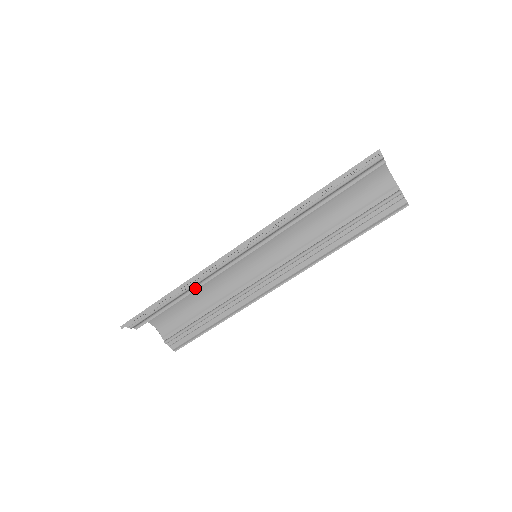
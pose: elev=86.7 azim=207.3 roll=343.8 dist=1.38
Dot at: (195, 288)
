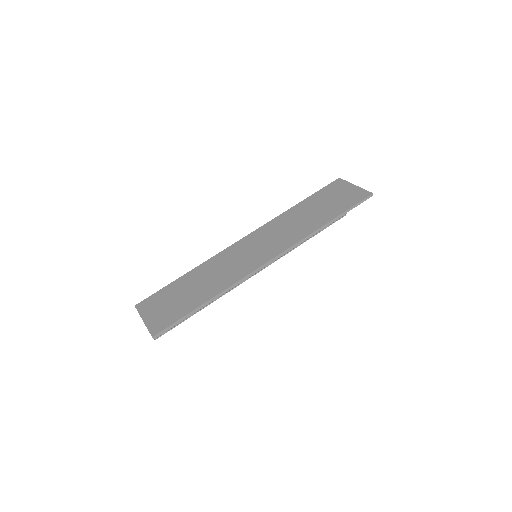
Dot at: occluded
